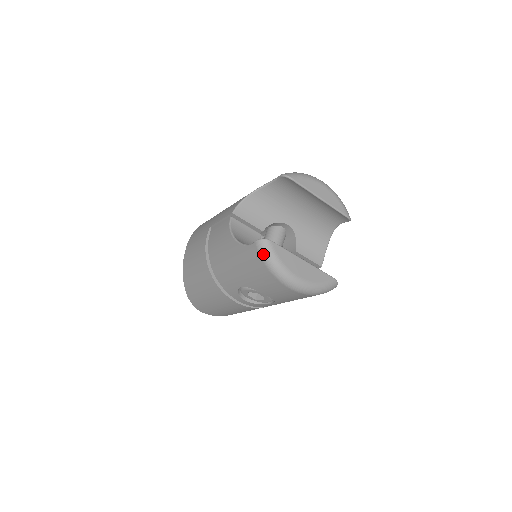
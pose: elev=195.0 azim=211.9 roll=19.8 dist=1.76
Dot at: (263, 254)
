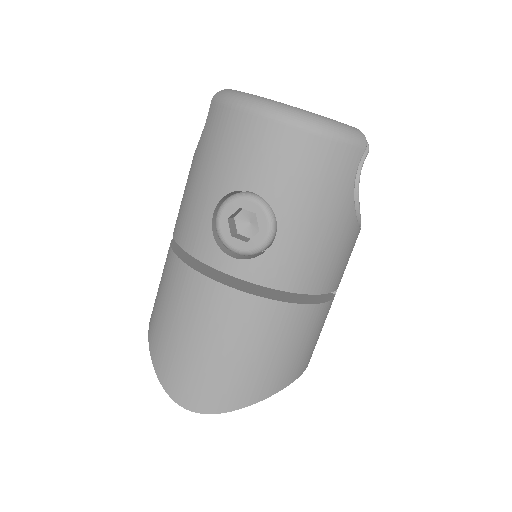
Dot at: (222, 97)
